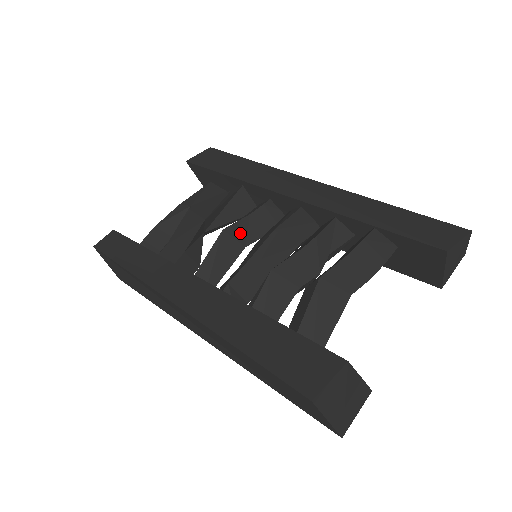
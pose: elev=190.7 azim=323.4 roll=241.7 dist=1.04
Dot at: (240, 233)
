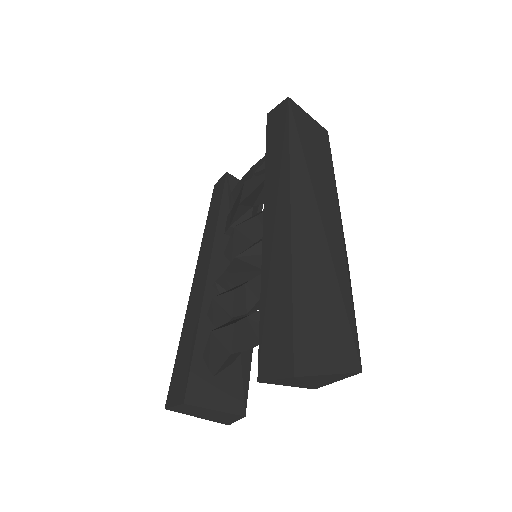
Dot at: (249, 231)
